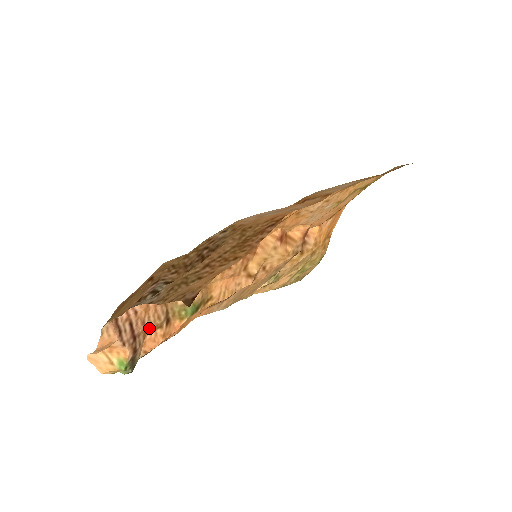
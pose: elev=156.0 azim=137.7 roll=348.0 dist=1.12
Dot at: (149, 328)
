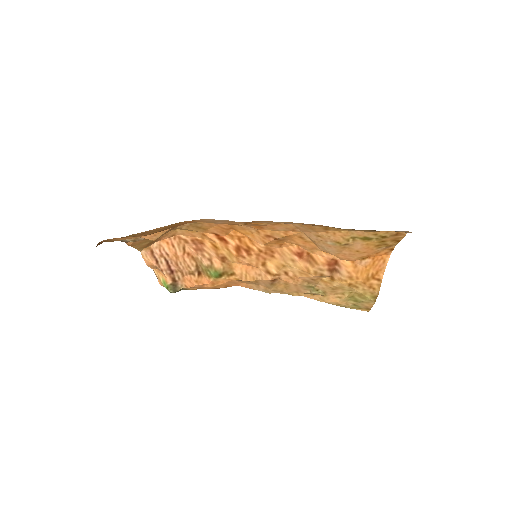
Dot at: (184, 270)
